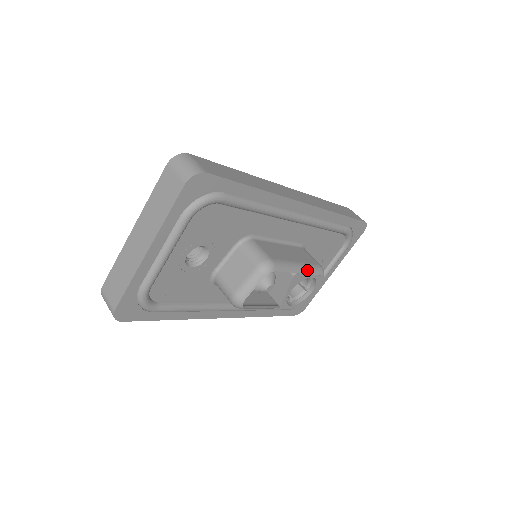
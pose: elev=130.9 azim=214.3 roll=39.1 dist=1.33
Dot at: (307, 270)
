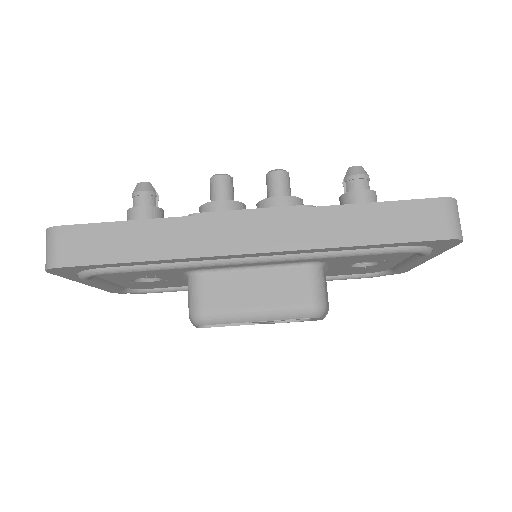
Dot at: (274, 316)
